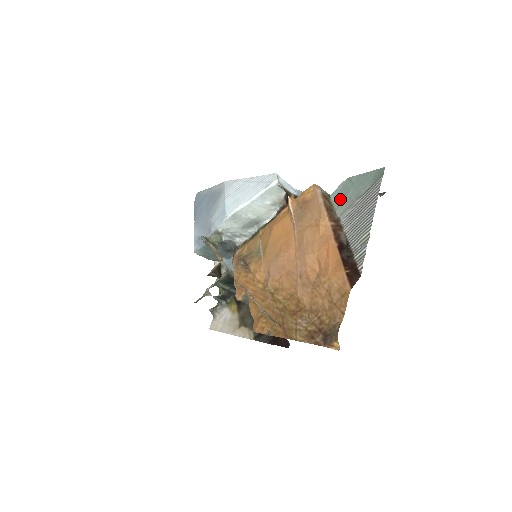
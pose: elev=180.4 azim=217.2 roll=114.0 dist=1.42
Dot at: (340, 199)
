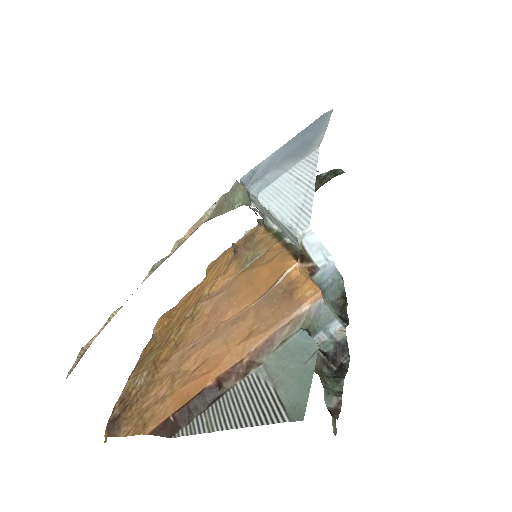
Dot at: (288, 351)
